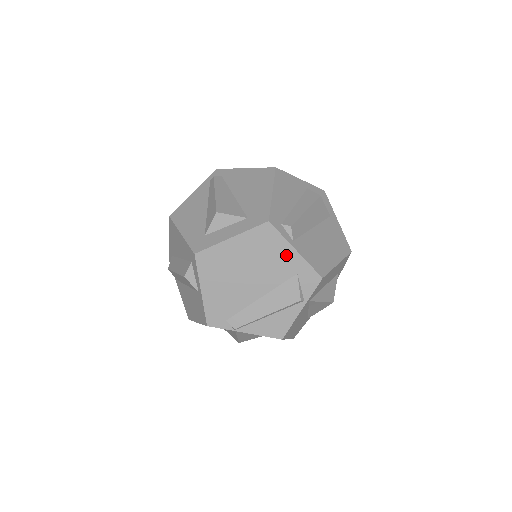
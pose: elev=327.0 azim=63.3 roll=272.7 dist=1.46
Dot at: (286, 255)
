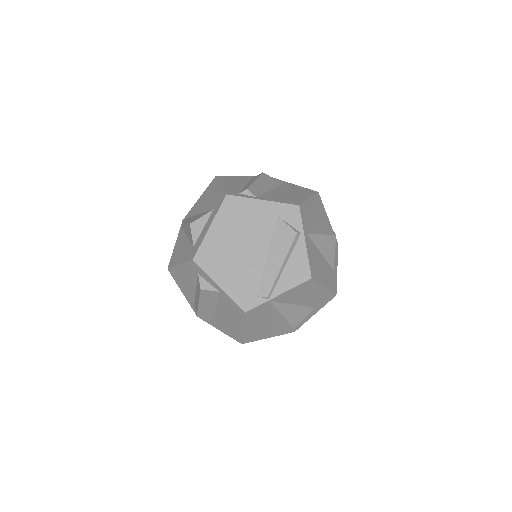
Dot at: (258, 209)
